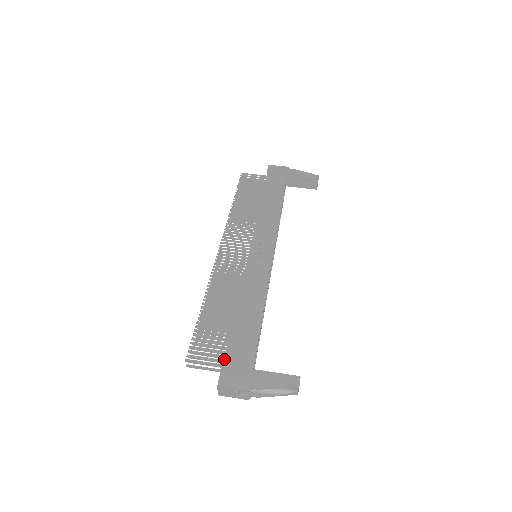
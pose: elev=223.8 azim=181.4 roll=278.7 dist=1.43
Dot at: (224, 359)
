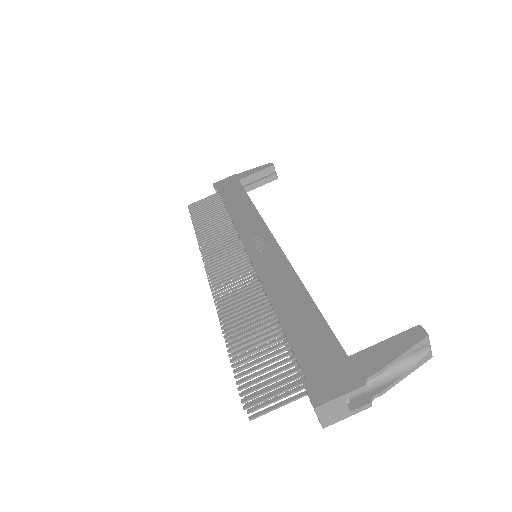
Dot at: (297, 374)
